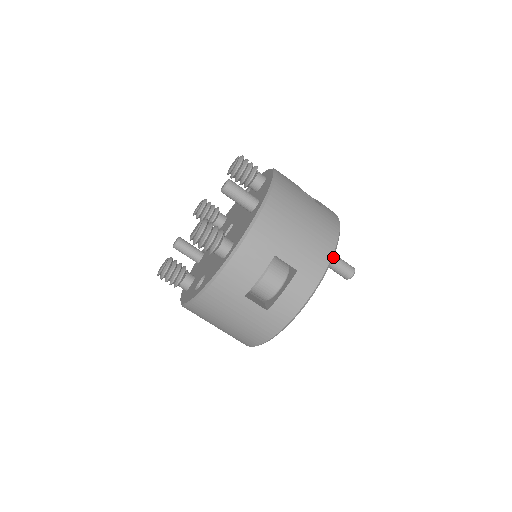
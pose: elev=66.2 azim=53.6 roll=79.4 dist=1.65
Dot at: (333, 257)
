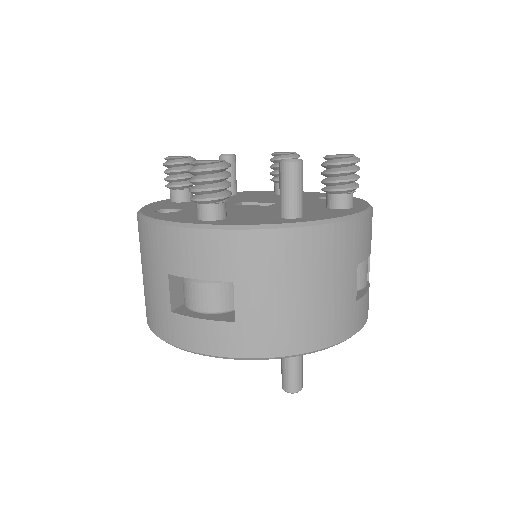
Dot at: occluded
